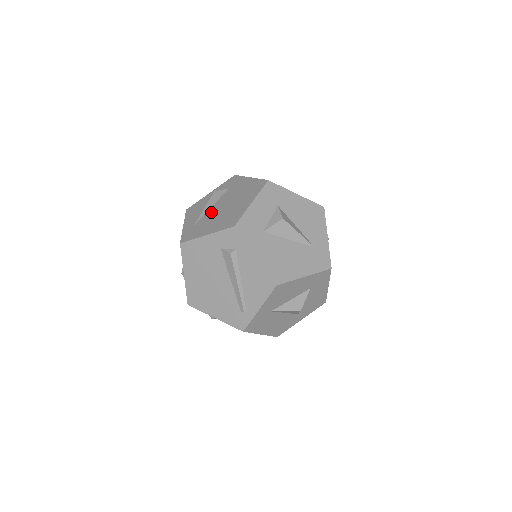
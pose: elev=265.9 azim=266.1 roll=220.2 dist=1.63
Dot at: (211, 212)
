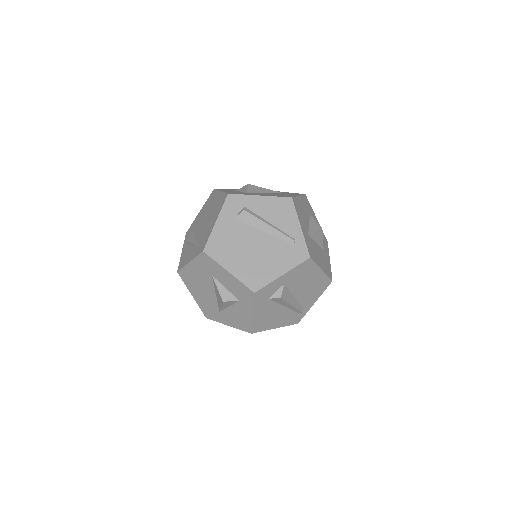
Dot at: (200, 233)
